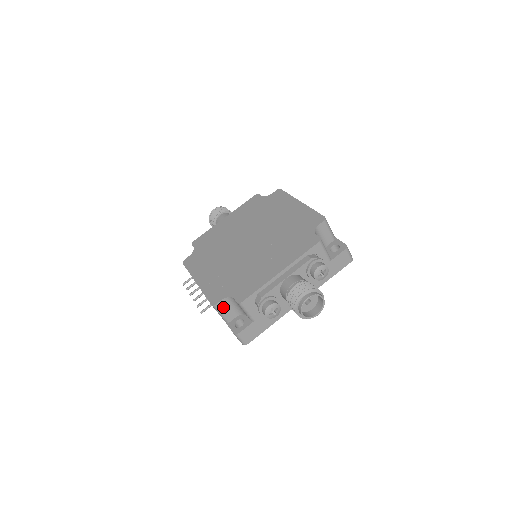
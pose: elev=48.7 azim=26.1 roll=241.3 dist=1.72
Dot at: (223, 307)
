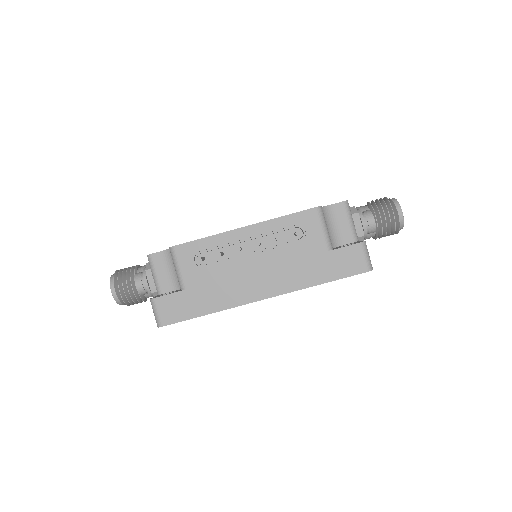
Dot at: (324, 219)
